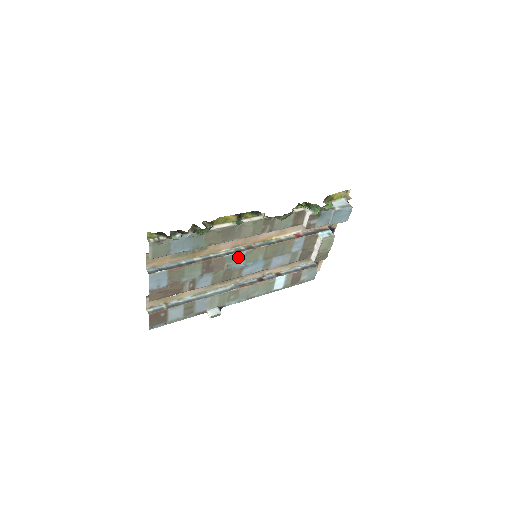
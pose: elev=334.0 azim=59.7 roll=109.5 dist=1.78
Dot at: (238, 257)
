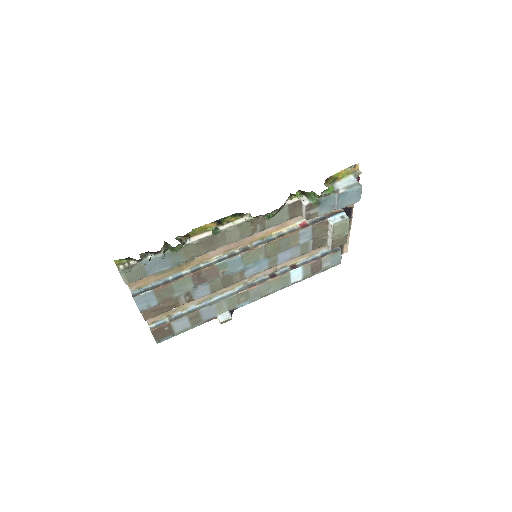
Dot at: (233, 262)
